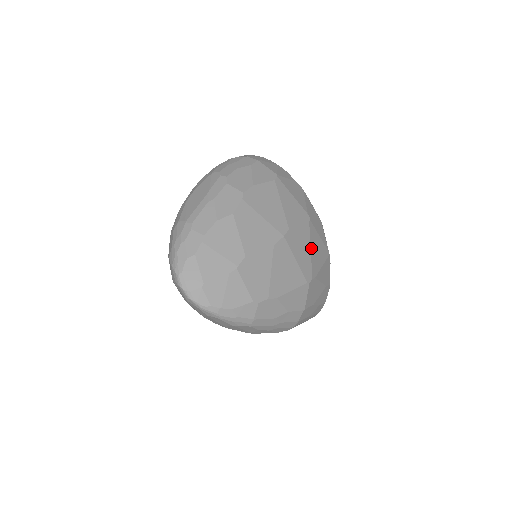
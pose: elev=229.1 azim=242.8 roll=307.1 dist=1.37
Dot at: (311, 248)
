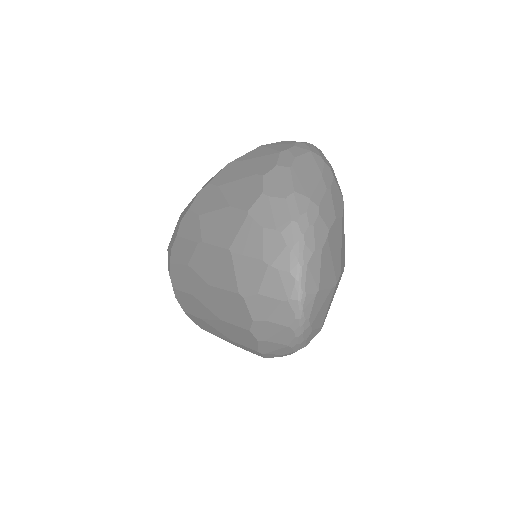
Dot at: occluded
